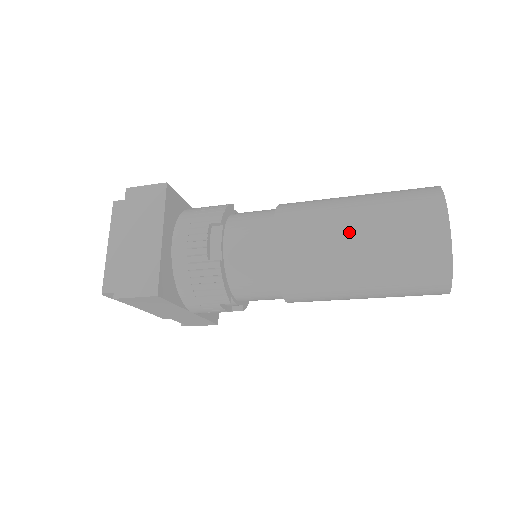
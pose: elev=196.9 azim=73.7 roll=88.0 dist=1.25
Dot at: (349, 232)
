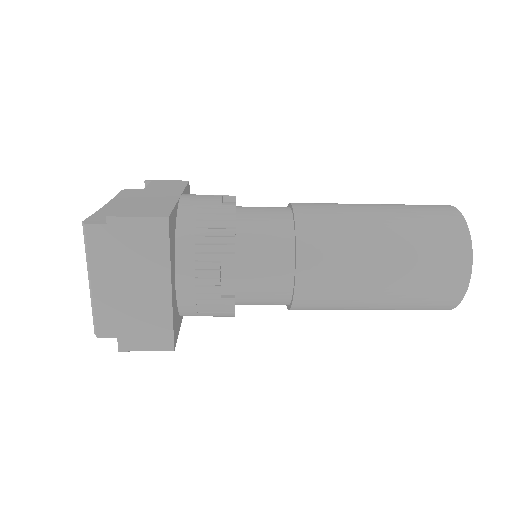
Dot at: (376, 281)
